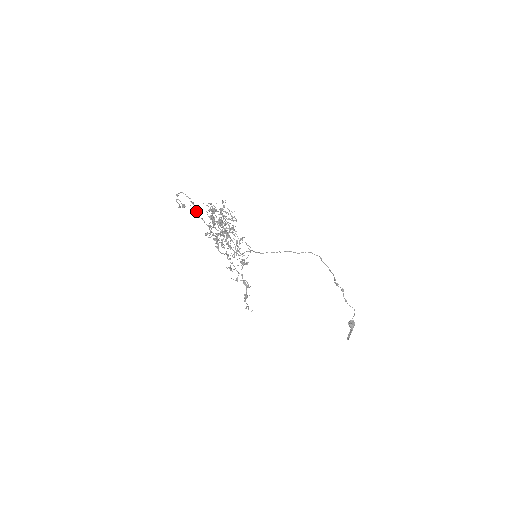
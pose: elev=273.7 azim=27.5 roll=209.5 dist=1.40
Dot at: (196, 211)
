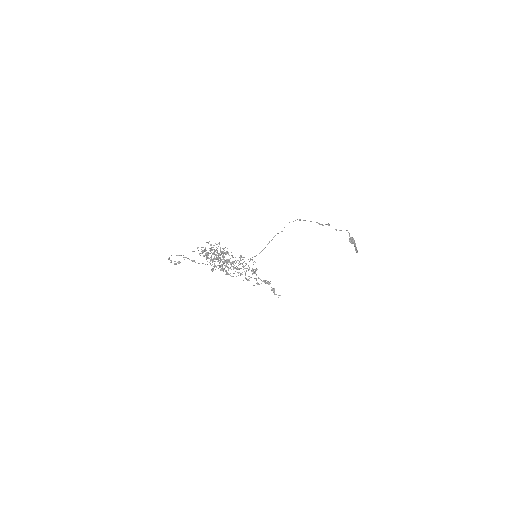
Dot at: (193, 261)
